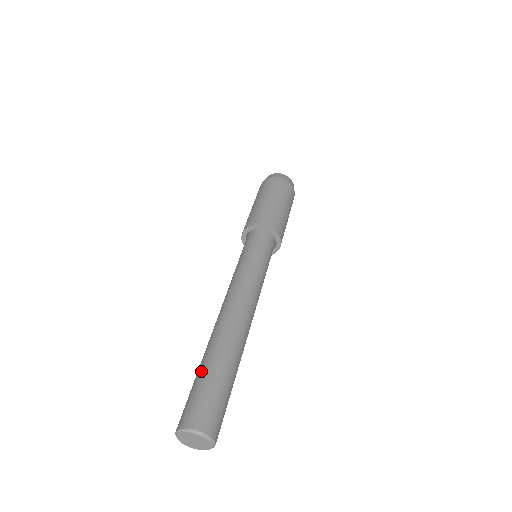
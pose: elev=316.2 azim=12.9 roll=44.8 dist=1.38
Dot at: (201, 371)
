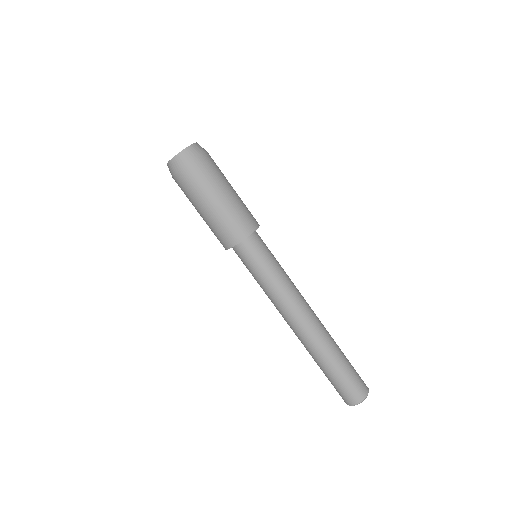
Dot at: (339, 368)
